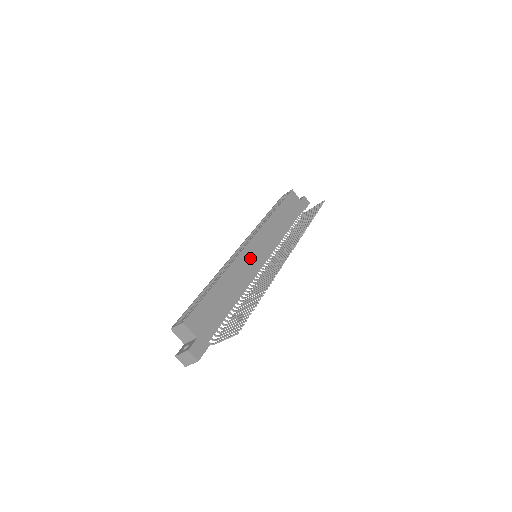
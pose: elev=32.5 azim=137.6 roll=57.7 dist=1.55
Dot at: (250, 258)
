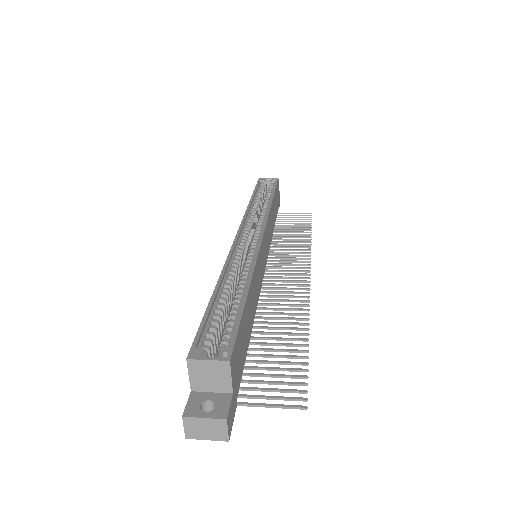
Dot at: (262, 260)
